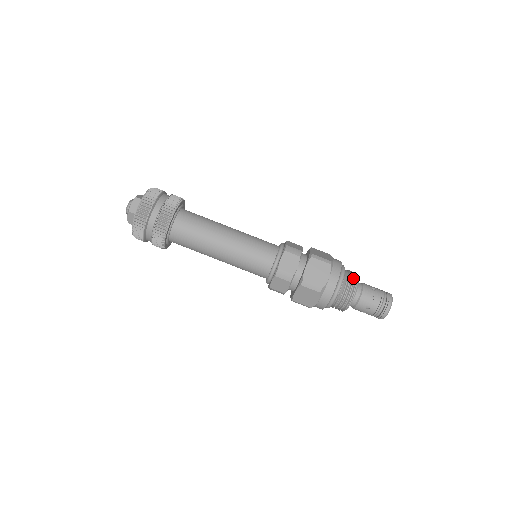
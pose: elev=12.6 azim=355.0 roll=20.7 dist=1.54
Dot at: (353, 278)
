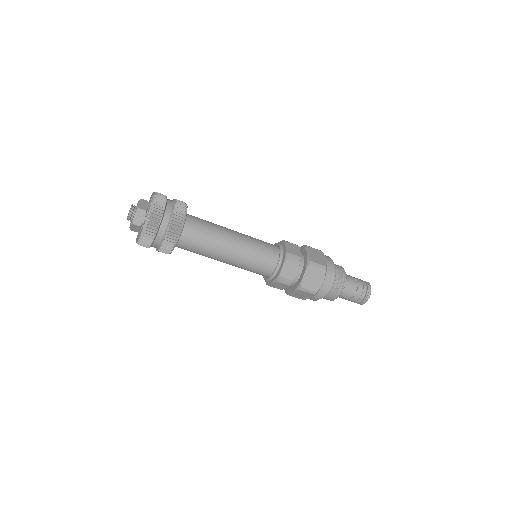
Dot at: (338, 265)
